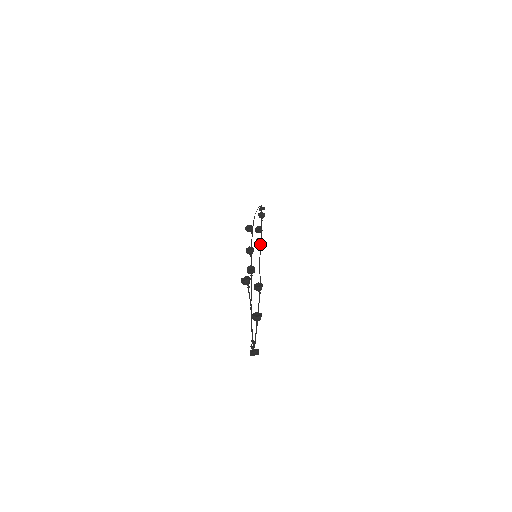
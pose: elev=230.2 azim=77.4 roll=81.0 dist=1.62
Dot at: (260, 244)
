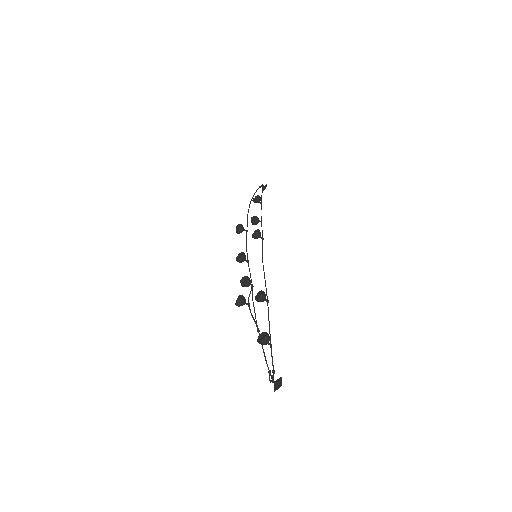
Dot at: occluded
